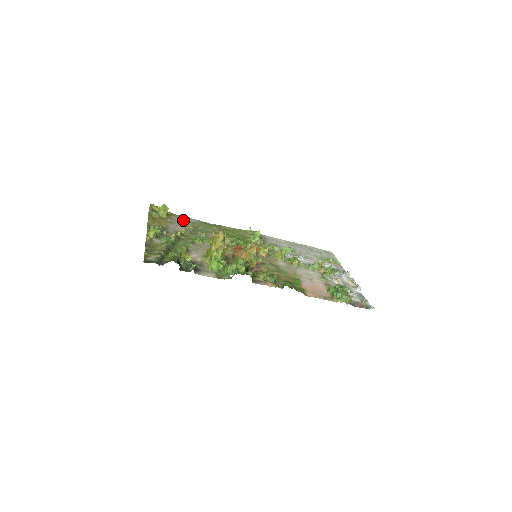
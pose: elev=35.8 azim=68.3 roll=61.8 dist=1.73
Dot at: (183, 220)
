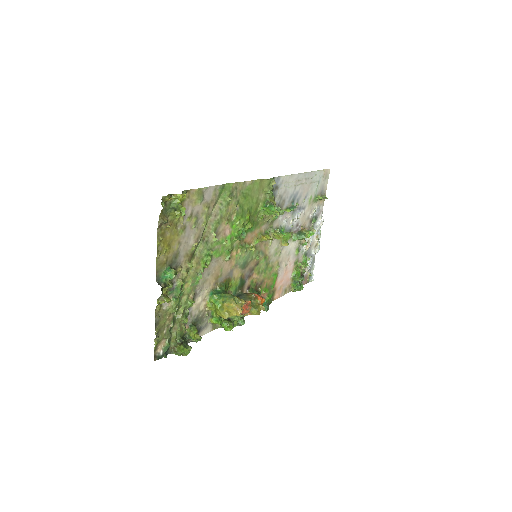
Dot at: (198, 205)
